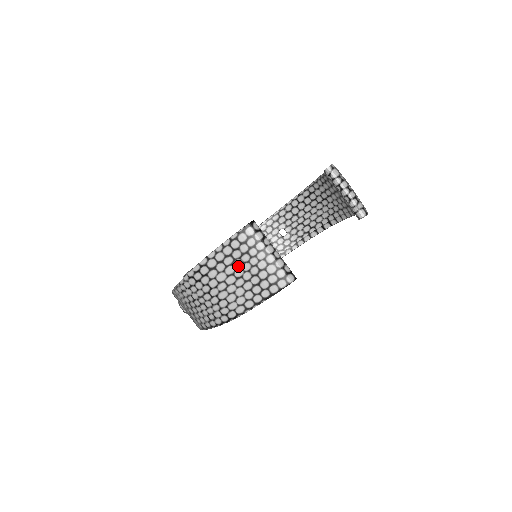
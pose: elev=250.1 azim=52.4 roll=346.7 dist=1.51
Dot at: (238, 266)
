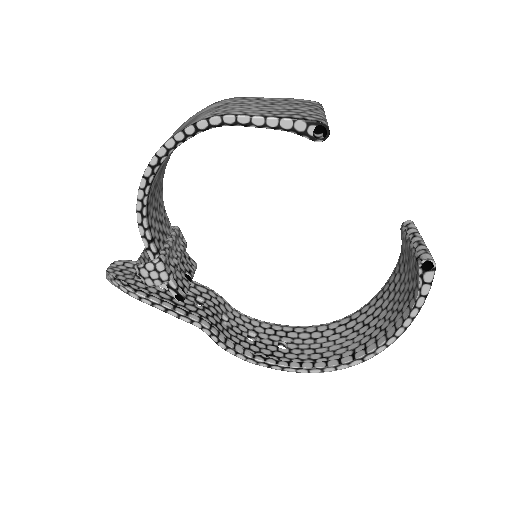
Dot at: (276, 104)
